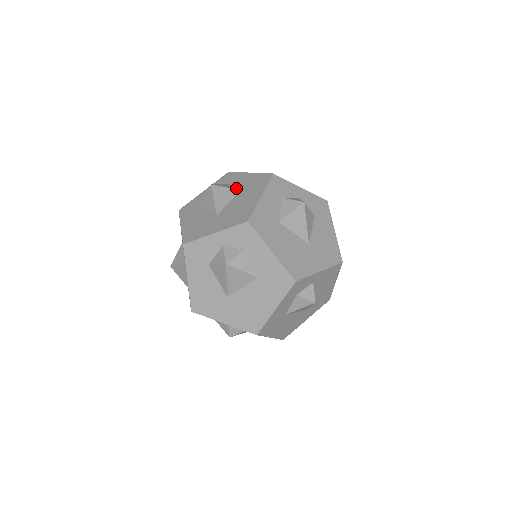
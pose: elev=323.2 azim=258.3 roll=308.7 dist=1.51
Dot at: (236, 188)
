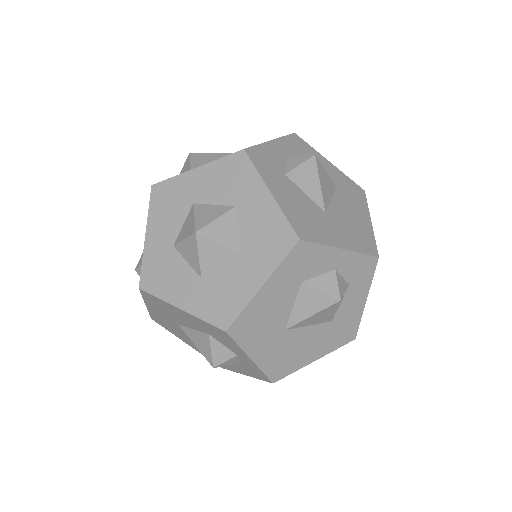
Dot at: occluded
